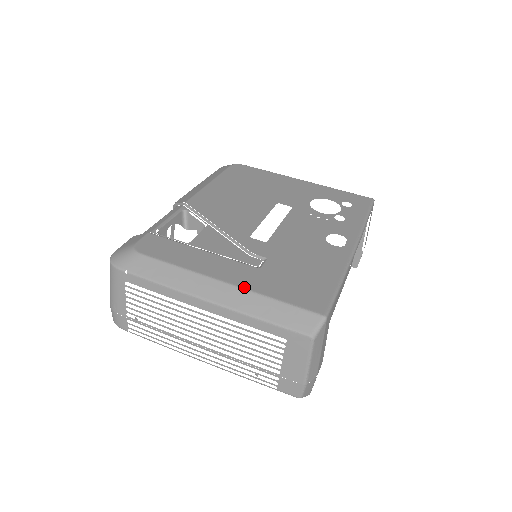
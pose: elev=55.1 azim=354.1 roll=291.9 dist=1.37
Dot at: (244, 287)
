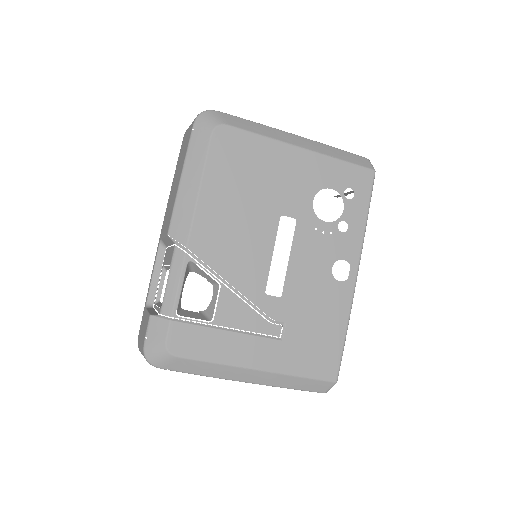
Dot at: (274, 371)
